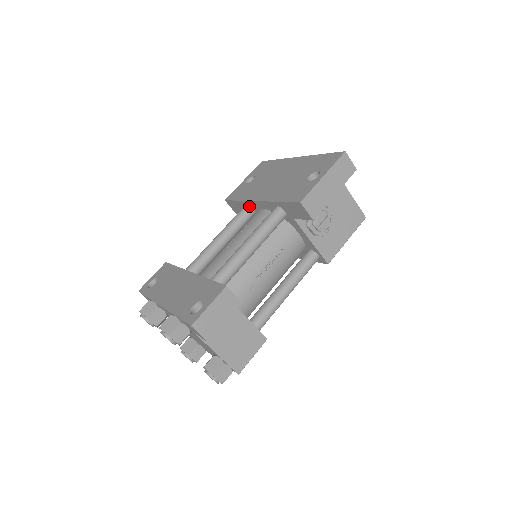
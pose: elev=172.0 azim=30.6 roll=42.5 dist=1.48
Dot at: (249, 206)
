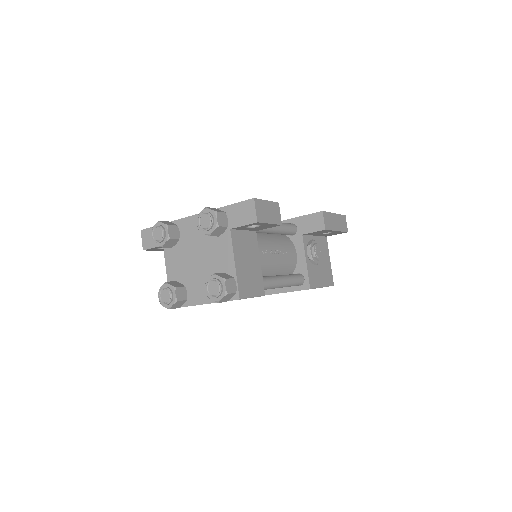
Dot at: occluded
